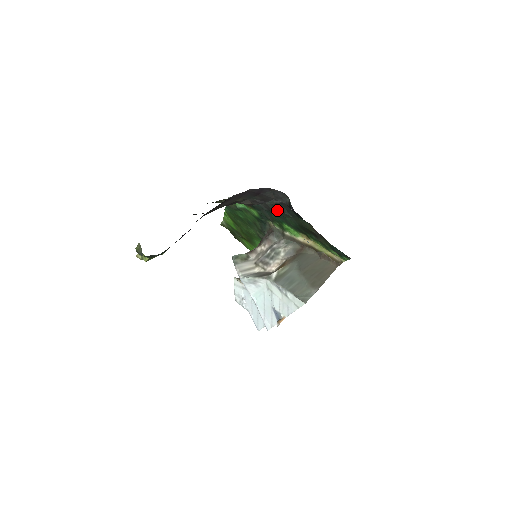
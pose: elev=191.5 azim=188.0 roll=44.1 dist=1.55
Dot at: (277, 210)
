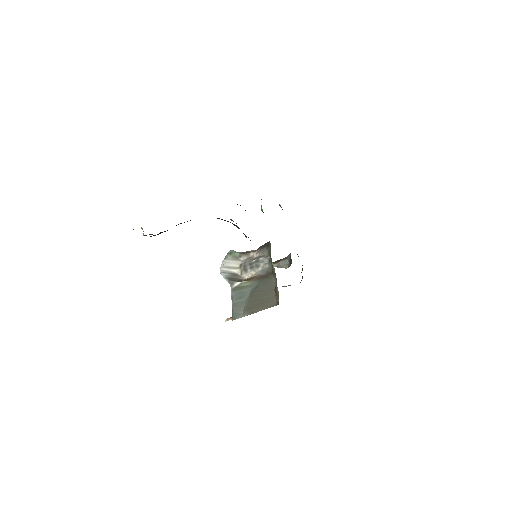
Dot at: occluded
